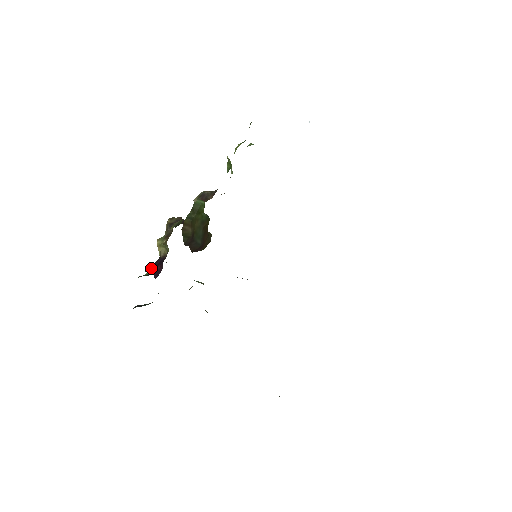
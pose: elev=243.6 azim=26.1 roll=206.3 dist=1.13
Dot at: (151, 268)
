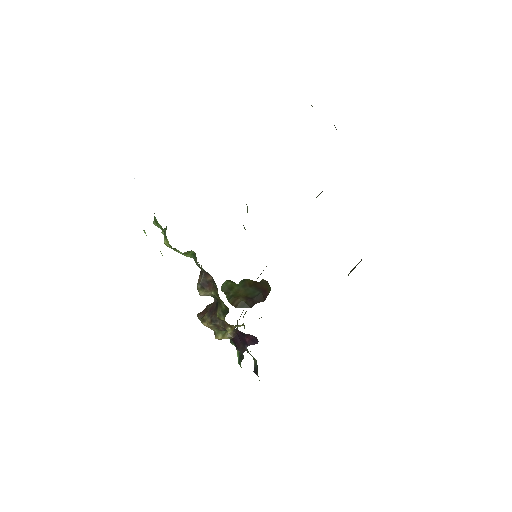
Dot at: (242, 347)
